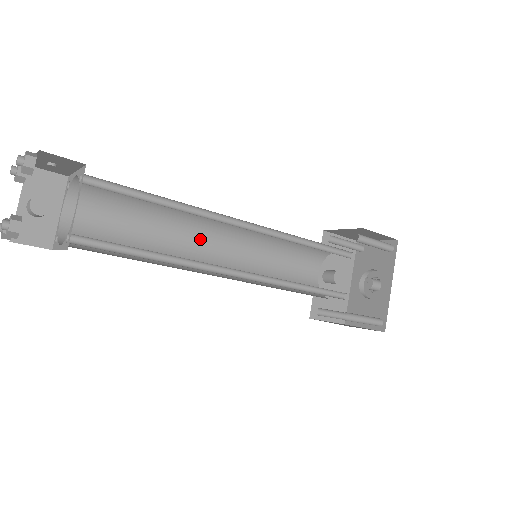
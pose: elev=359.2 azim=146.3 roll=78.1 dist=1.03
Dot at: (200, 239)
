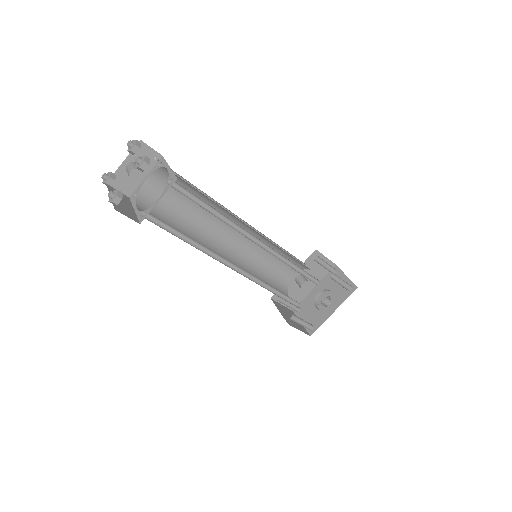
Dot at: (227, 226)
